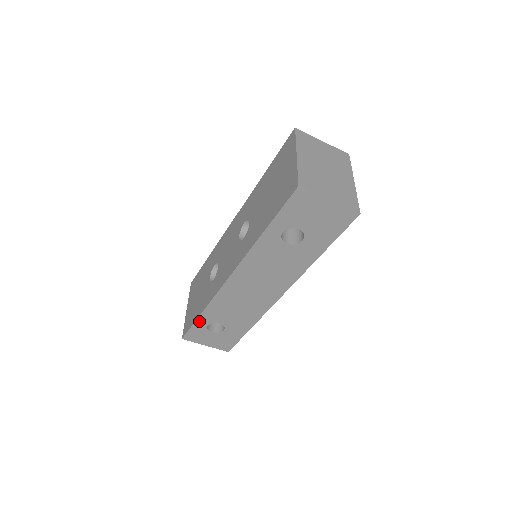
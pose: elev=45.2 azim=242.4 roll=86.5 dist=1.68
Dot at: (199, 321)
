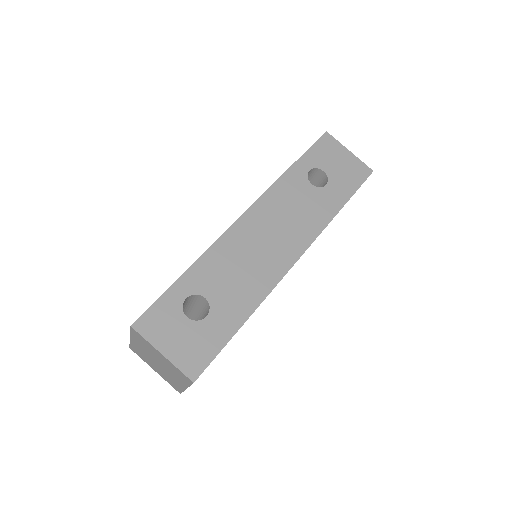
Dot at: (177, 286)
